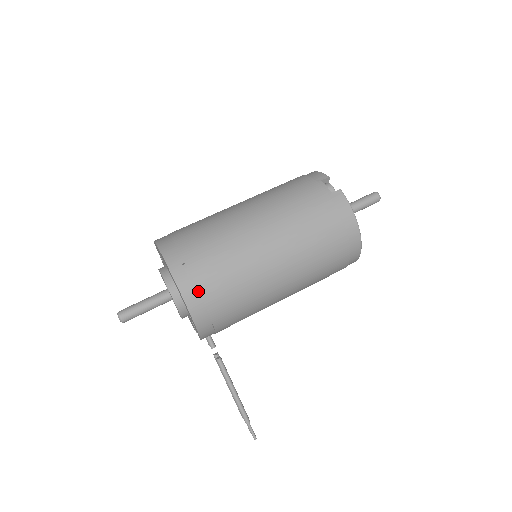
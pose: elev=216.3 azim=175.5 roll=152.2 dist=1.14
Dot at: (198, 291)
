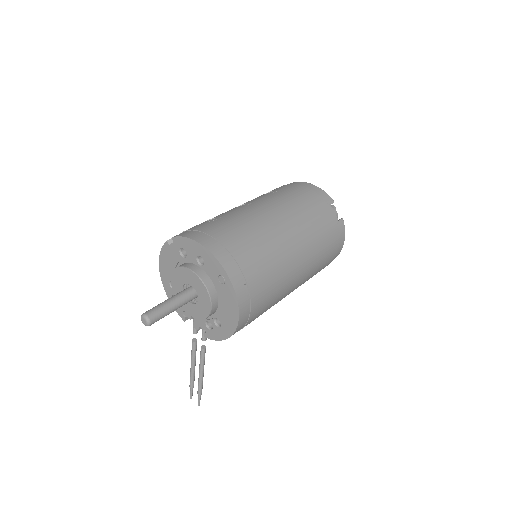
Dot at: (250, 310)
